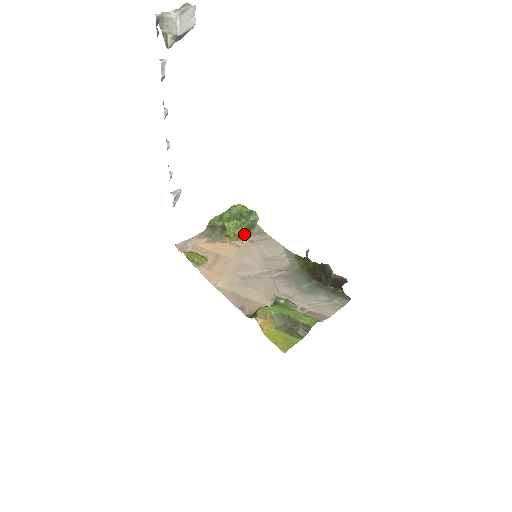
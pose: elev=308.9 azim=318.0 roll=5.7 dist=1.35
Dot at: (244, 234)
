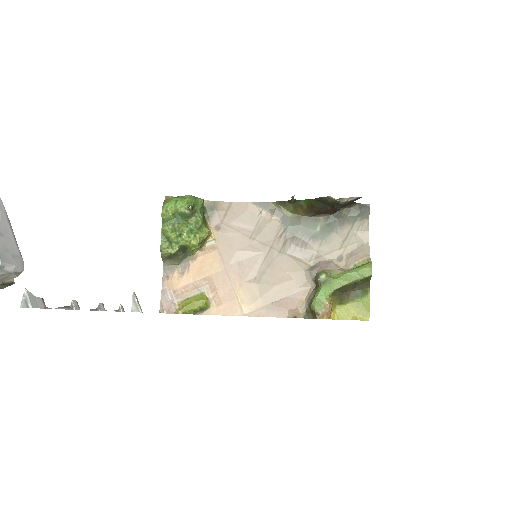
Dot at: (206, 231)
